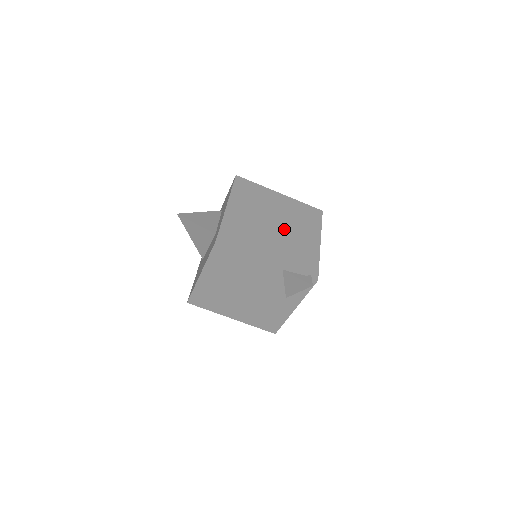
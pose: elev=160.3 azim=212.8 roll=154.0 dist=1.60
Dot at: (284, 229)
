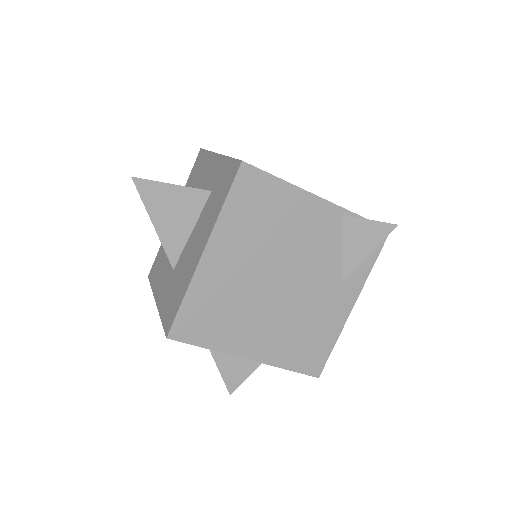
Dot at: occluded
